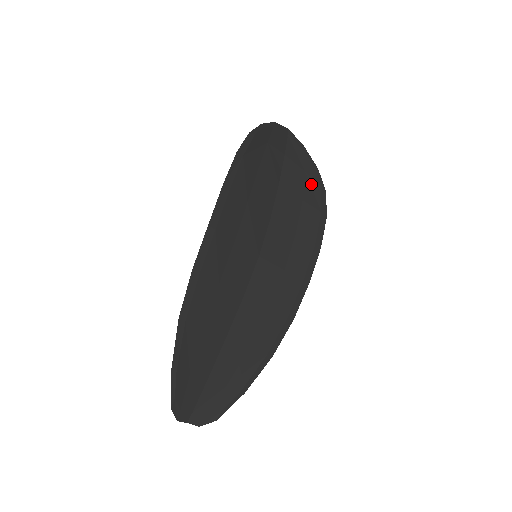
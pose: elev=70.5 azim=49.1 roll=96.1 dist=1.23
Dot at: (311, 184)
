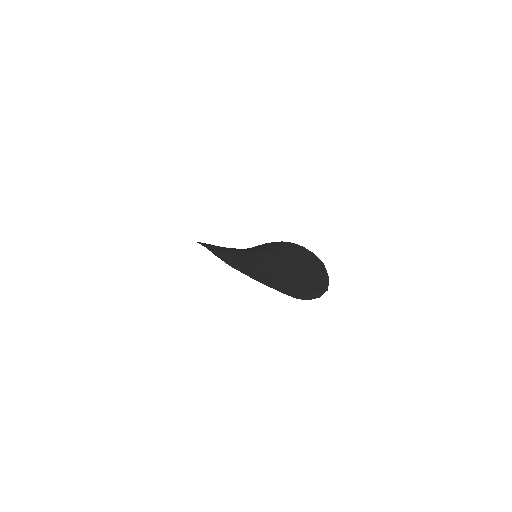
Dot at: occluded
